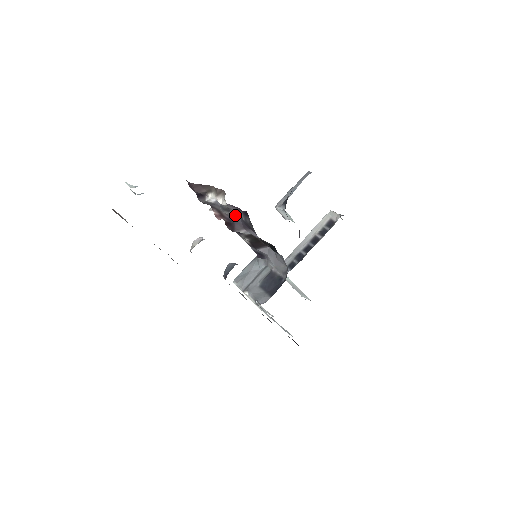
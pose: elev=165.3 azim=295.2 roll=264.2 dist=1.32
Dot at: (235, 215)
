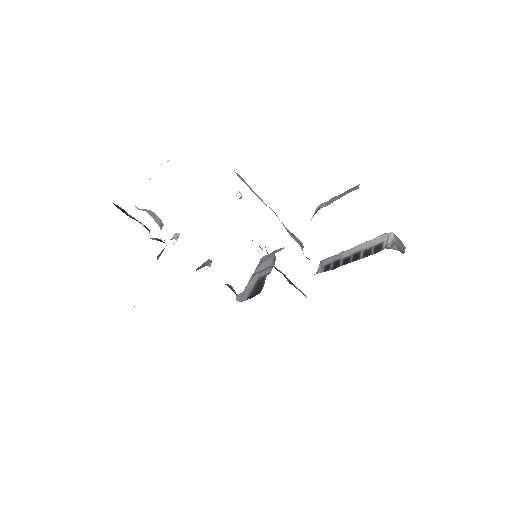
Dot at: occluded
